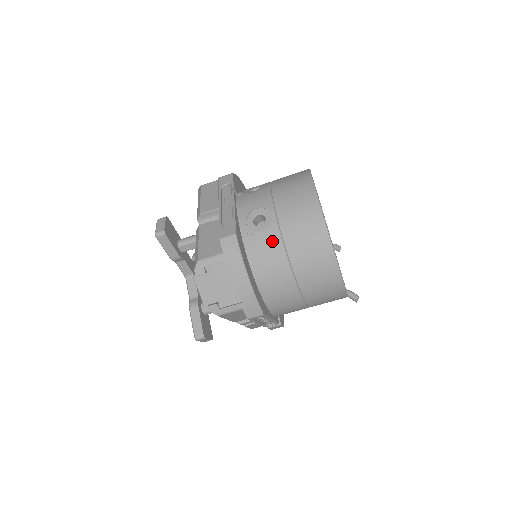
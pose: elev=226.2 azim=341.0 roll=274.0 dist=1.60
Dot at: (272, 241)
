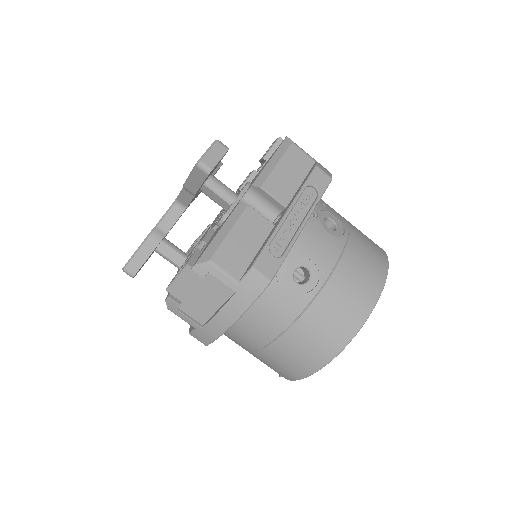
Dot at: (289, 309)
